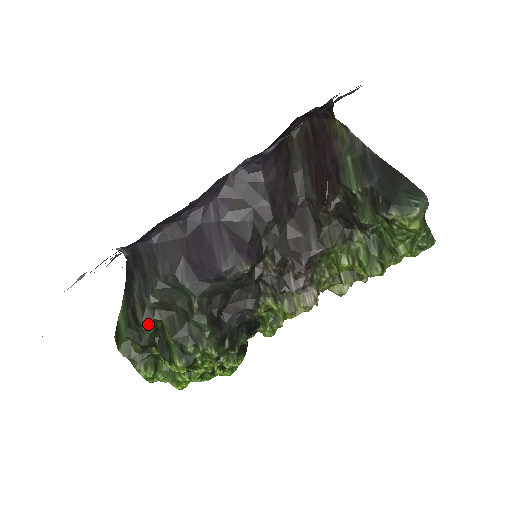
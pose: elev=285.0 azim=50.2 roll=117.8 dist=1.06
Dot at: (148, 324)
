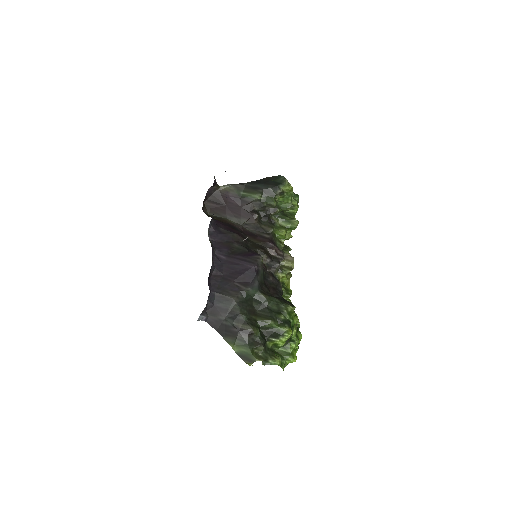
Dot at: (255, 328)
